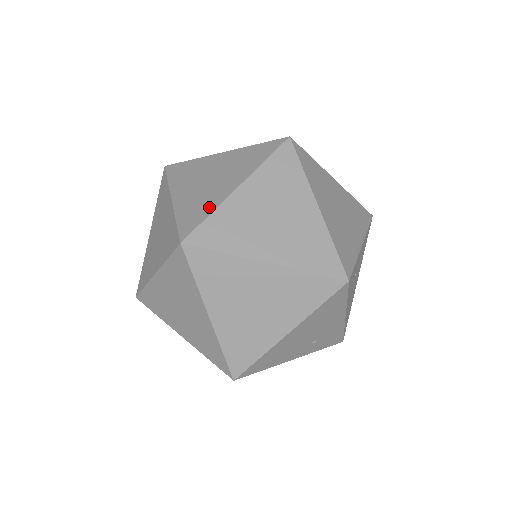
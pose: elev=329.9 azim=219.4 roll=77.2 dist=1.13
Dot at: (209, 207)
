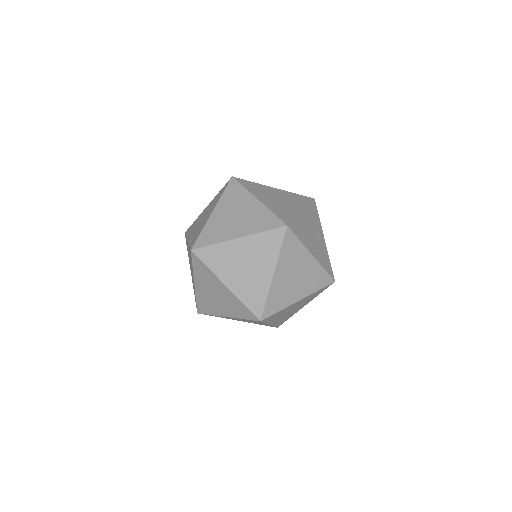
Dot at: (218, 239)
